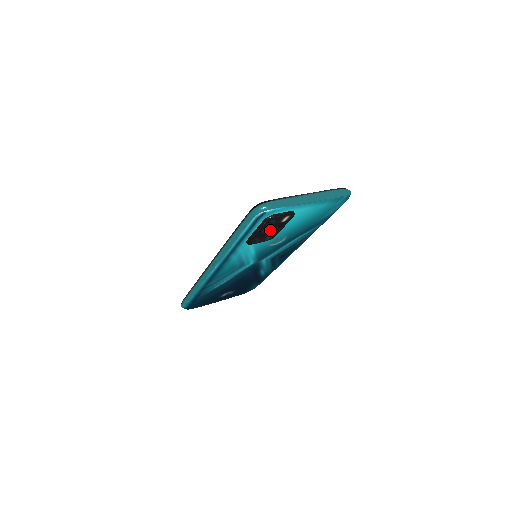
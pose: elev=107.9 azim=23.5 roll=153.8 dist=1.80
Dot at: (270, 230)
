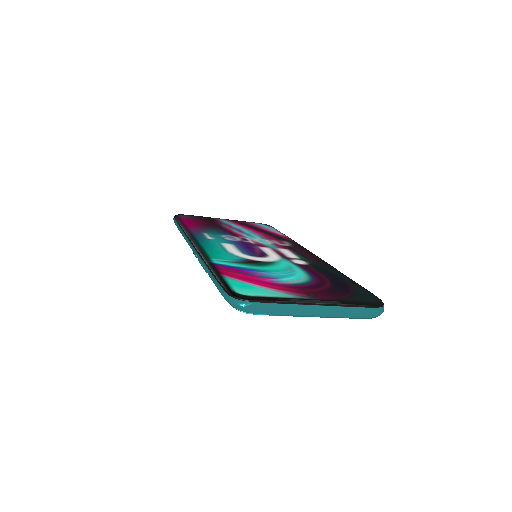
Dot at: occluded
